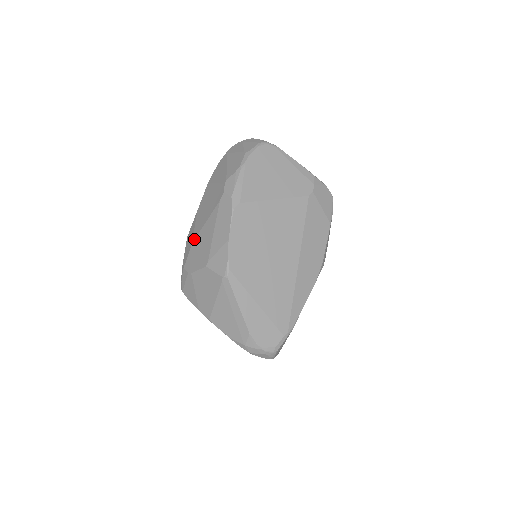
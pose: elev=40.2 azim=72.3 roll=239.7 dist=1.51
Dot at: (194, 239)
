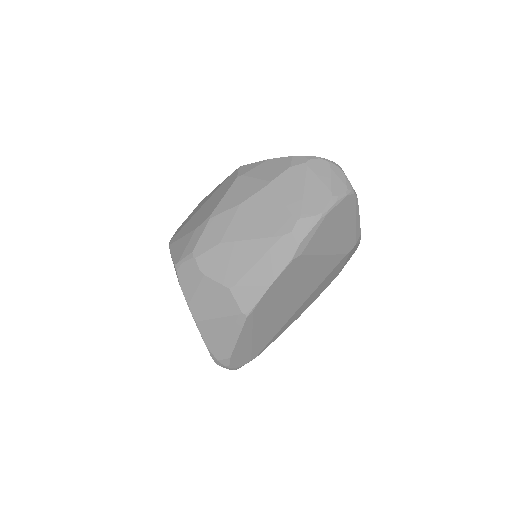
Dot at: (225, 241)
